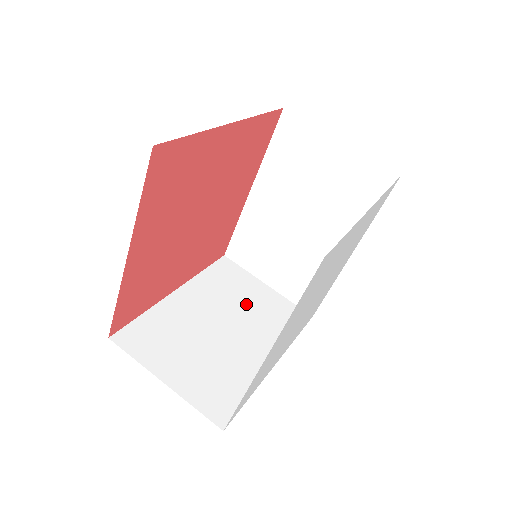
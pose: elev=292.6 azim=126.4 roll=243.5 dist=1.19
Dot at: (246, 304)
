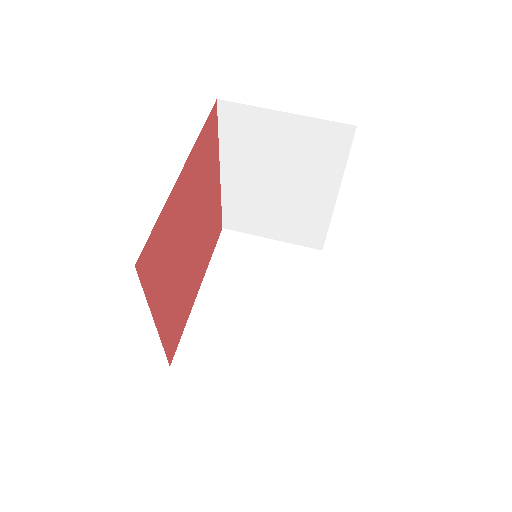
Dot at: (262, 271)
